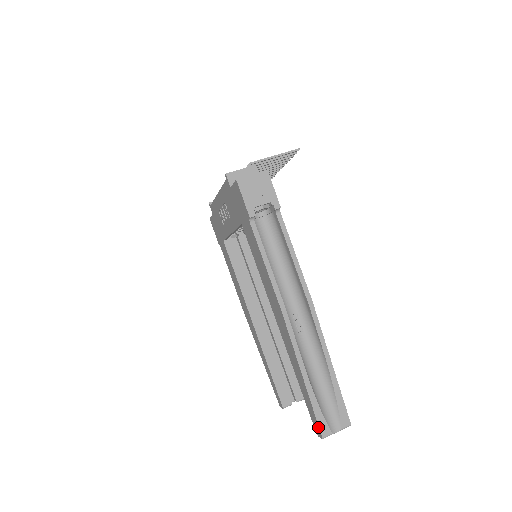
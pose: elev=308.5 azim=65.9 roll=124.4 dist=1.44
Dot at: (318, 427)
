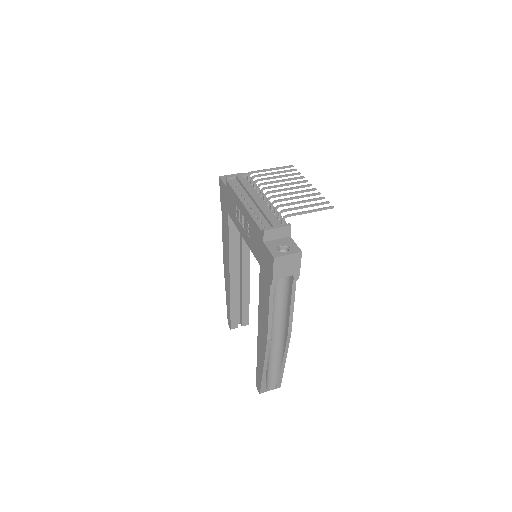
Dot at: (260, 389)
